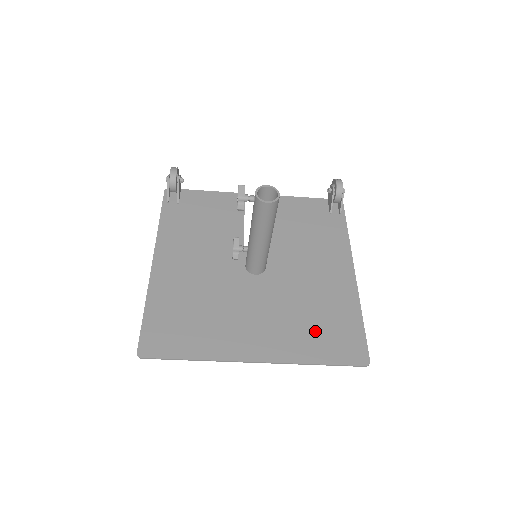
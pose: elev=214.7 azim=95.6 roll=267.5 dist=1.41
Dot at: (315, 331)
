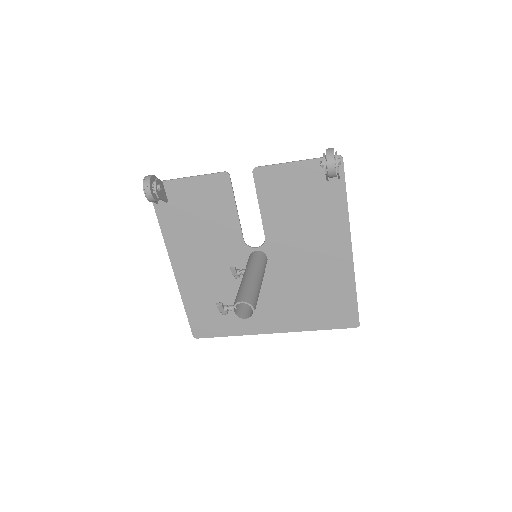
Dot at: (316, 308)
